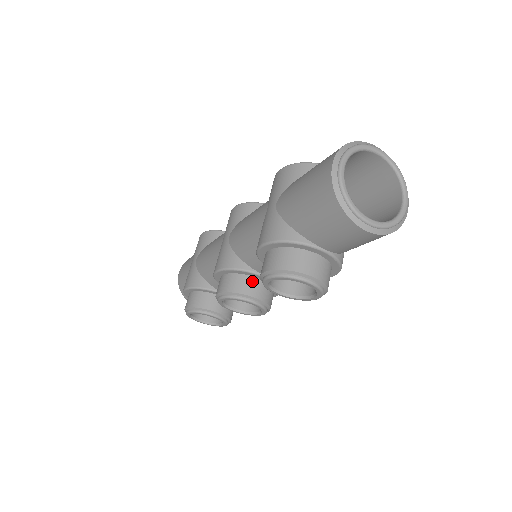
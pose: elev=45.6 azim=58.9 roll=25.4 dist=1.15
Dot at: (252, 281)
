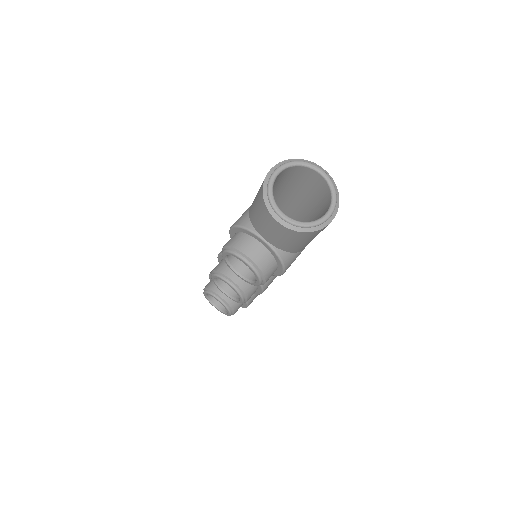
Dot at: occluded
